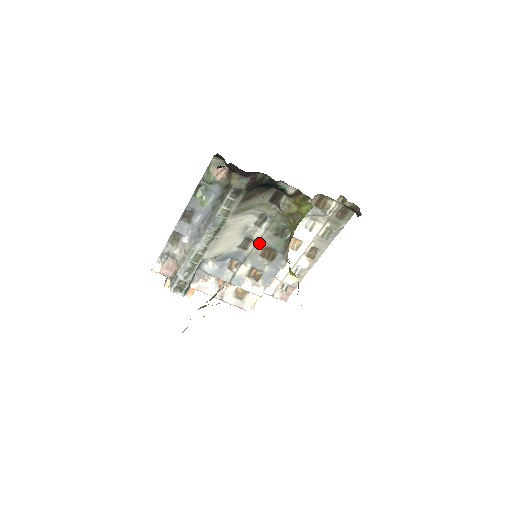
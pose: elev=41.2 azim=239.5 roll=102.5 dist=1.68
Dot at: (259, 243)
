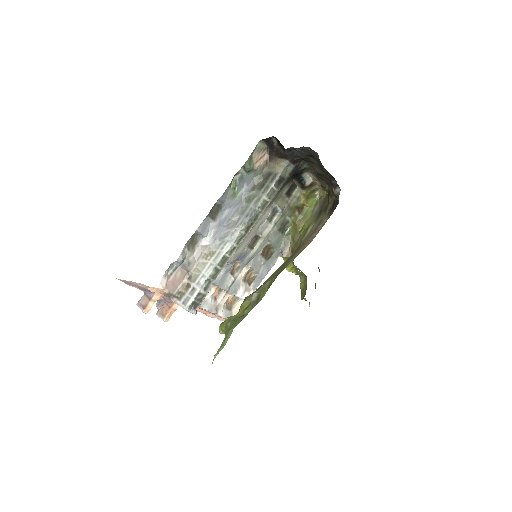
Dot at: (265, 240)
